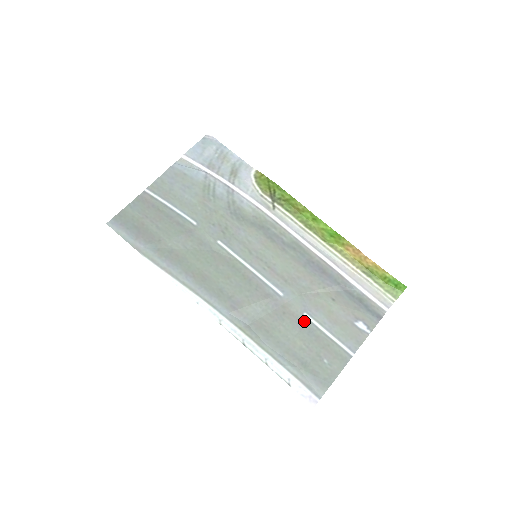
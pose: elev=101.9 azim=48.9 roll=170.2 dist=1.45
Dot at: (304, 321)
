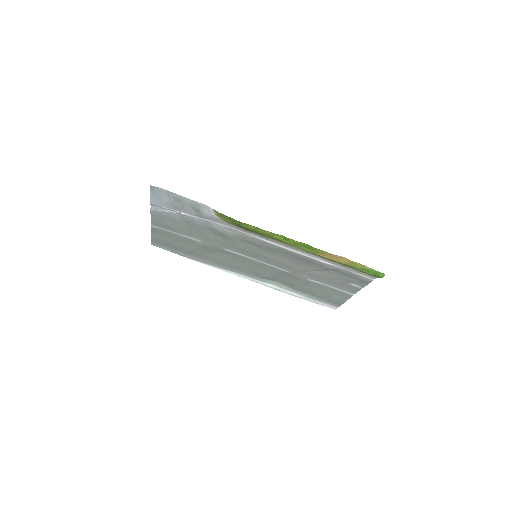
Dot at: (311, 282)
